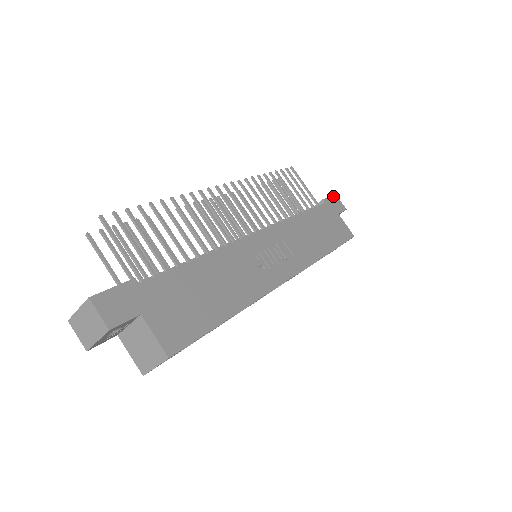
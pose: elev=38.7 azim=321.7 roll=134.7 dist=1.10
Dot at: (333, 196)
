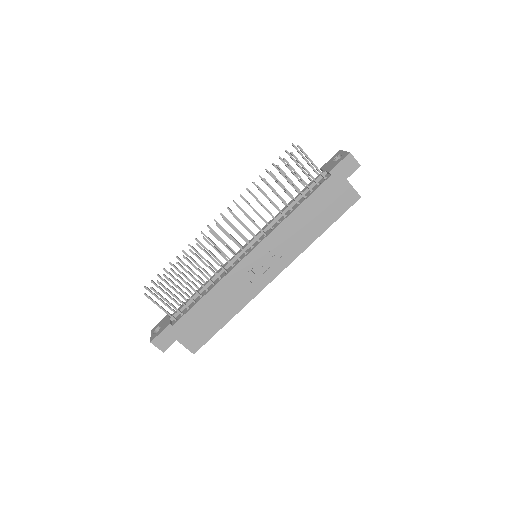
Dot at: (345, 158)
